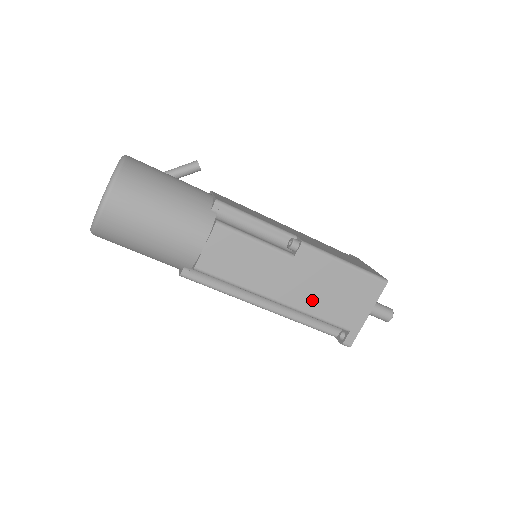
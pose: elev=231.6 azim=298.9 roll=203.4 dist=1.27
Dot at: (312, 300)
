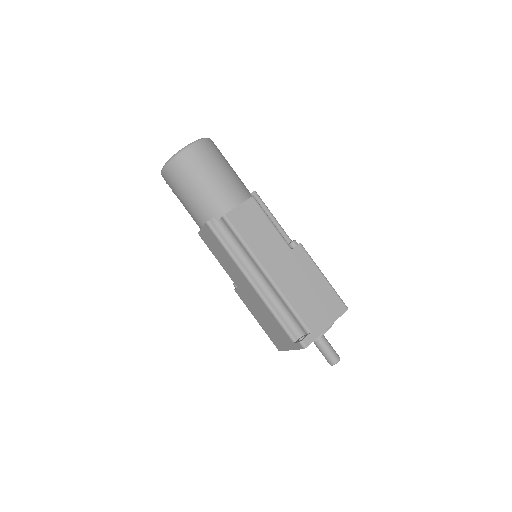
Dot at: (292, 289)
